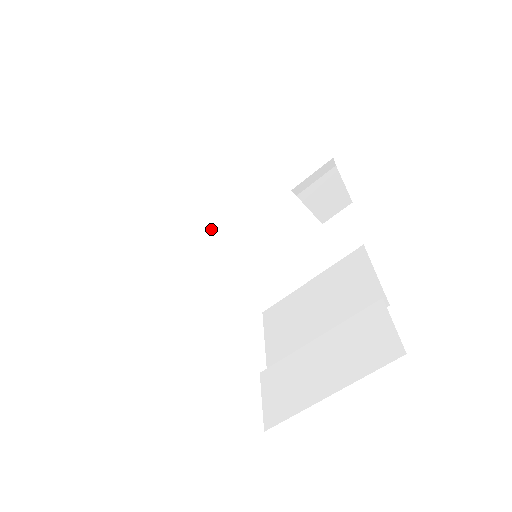
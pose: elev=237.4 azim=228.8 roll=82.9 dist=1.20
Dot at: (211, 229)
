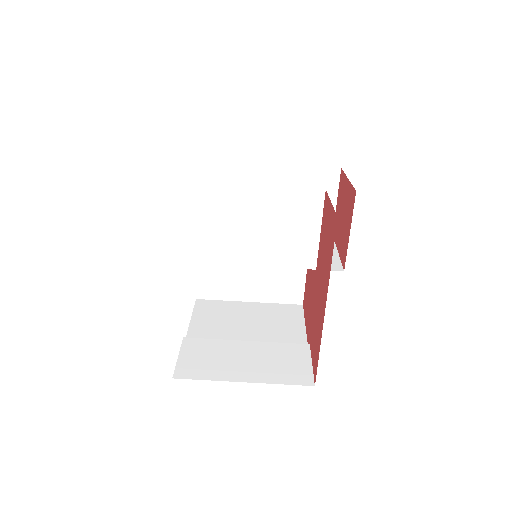
Dot at: (252, 216)
